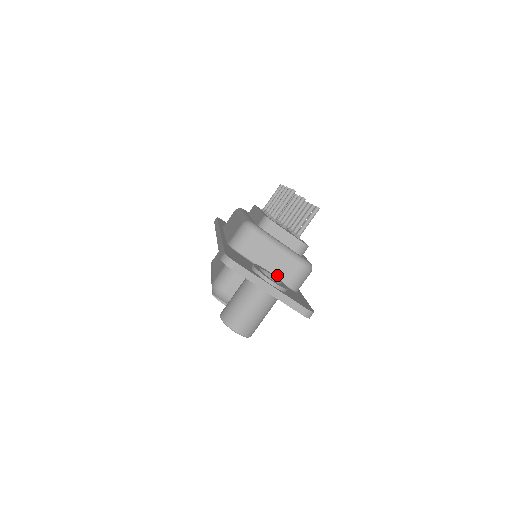
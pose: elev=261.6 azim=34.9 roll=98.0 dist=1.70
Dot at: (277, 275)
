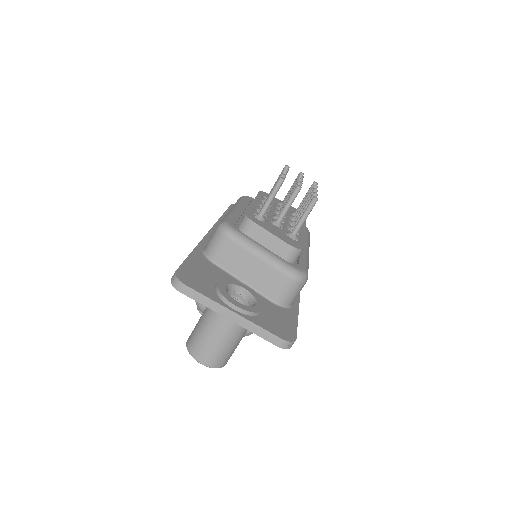
Dot at: (260, 288)
